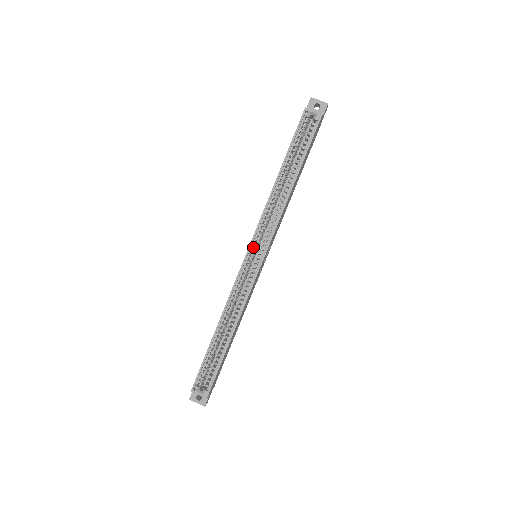
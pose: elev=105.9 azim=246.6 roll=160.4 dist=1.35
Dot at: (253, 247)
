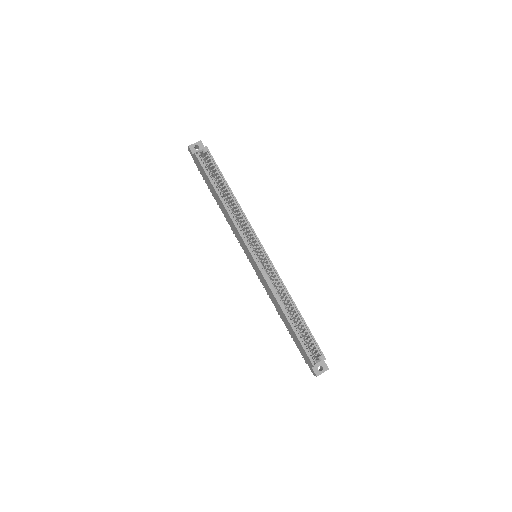
Dot at: (251, 250)
